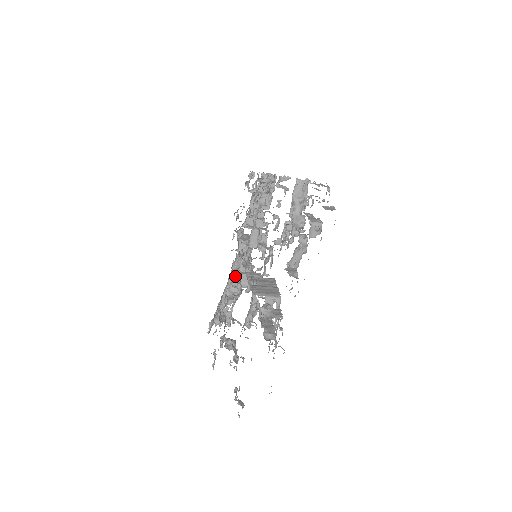
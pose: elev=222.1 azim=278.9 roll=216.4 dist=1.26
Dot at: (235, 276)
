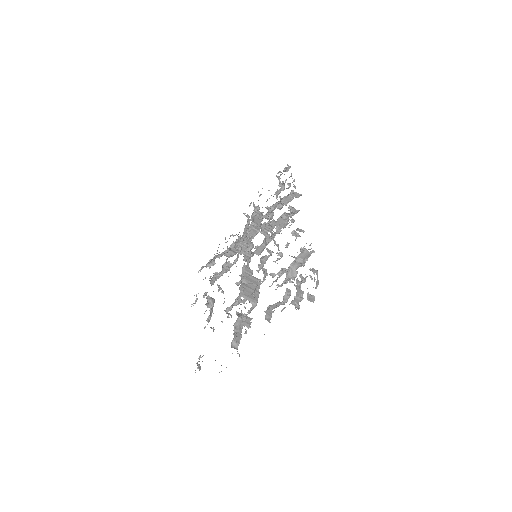
Dot at: occluded
